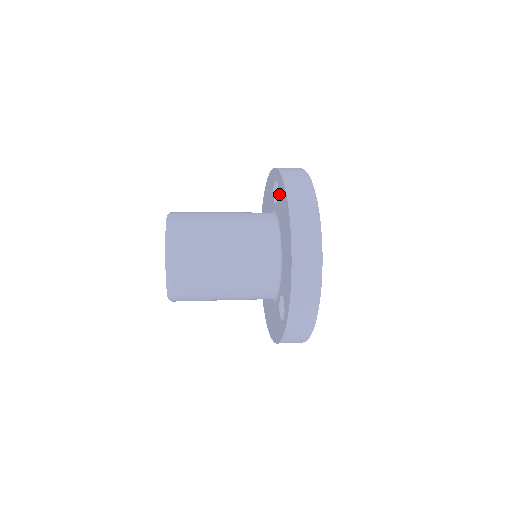
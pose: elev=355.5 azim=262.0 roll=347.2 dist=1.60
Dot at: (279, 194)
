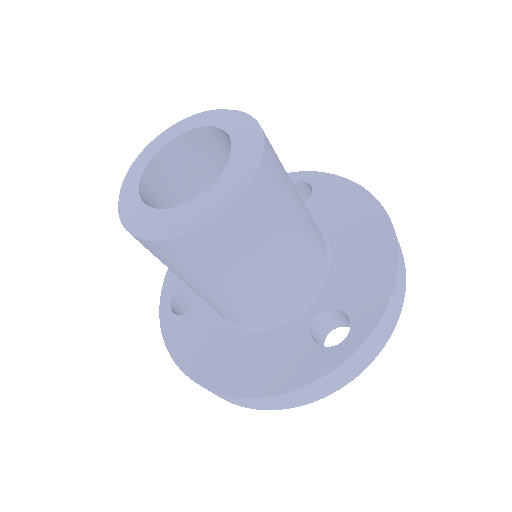
Dot at: (322, 193)
